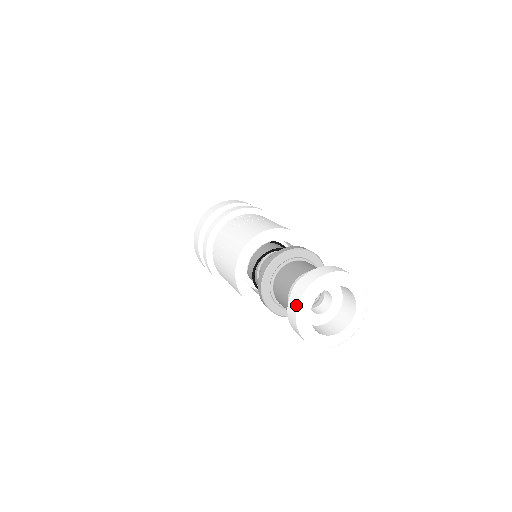
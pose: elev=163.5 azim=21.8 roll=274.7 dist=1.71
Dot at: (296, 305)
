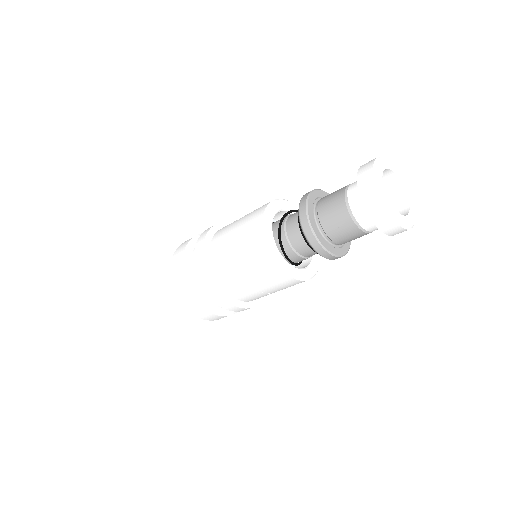
Dot at: (371, 171)
